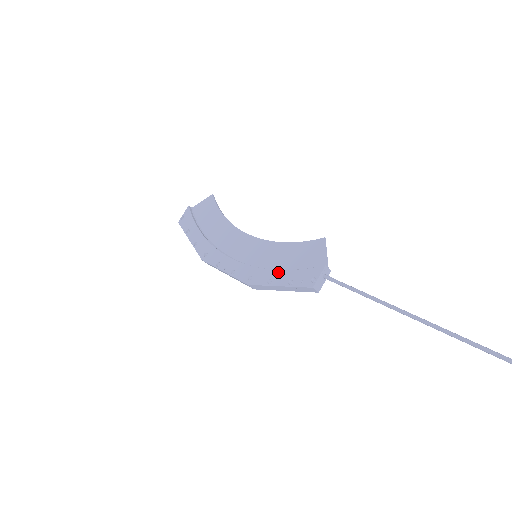
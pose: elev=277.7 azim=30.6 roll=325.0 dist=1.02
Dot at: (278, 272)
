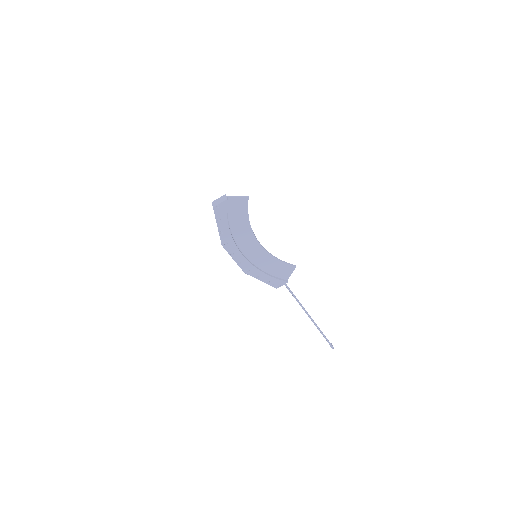
Dot at: (265, 275)
